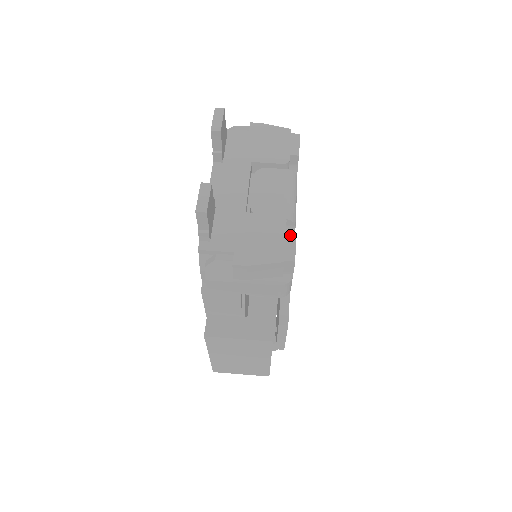
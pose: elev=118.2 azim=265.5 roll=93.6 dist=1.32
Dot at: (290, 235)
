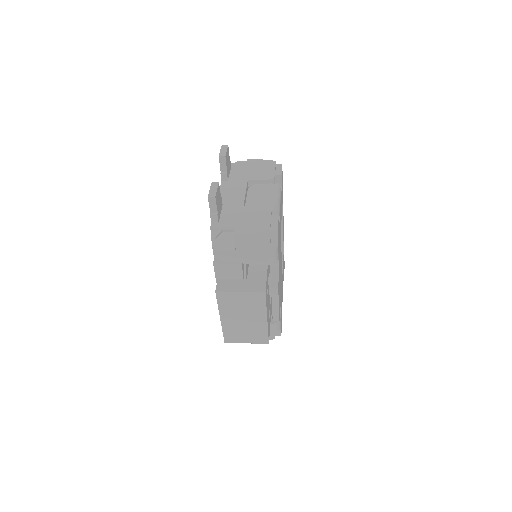
Dot at: (274, 217)
